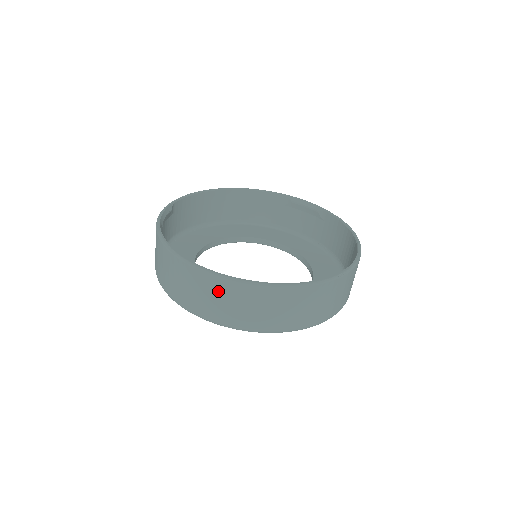
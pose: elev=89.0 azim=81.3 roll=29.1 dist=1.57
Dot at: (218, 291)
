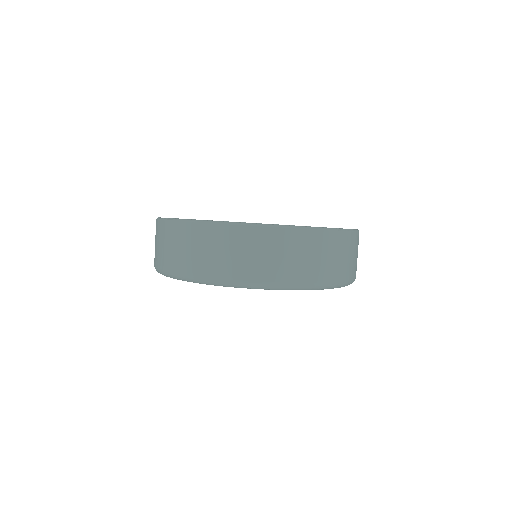
Dot at: (216, 240)
